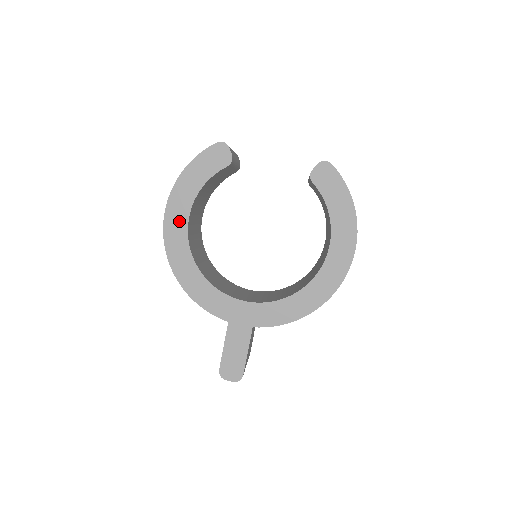
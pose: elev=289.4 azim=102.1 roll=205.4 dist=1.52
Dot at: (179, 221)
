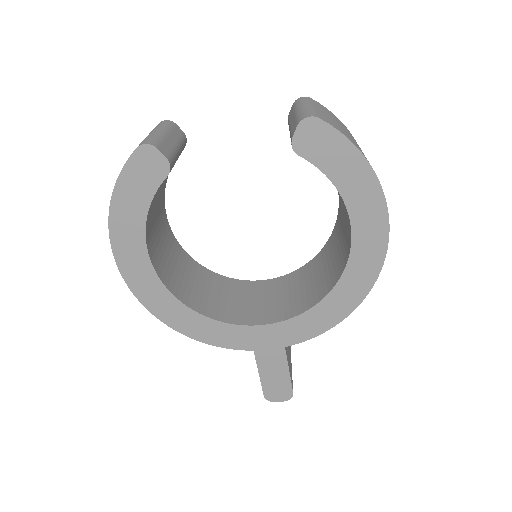
Dot at: (139, 266)
